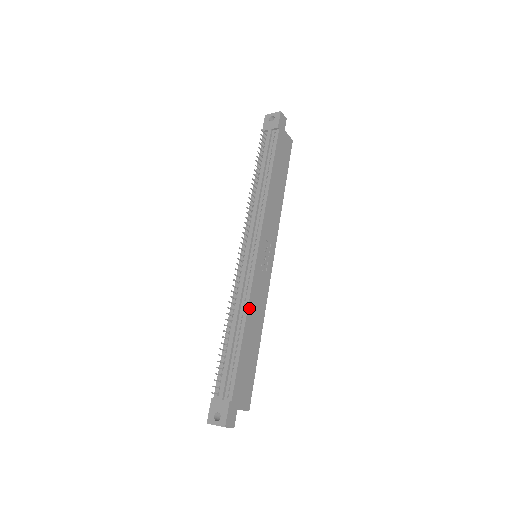
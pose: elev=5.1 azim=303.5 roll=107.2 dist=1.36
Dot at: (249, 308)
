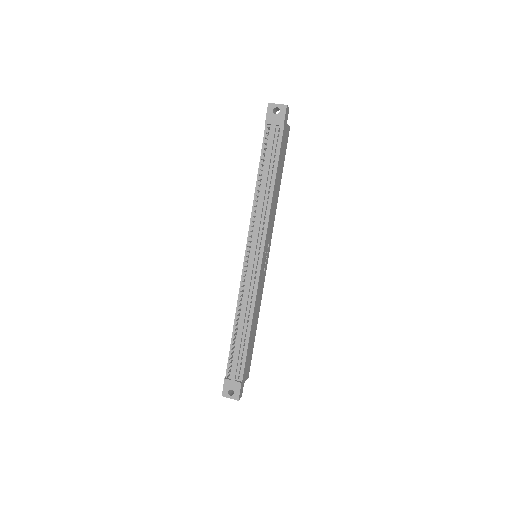
Dot at: (254, 309)
